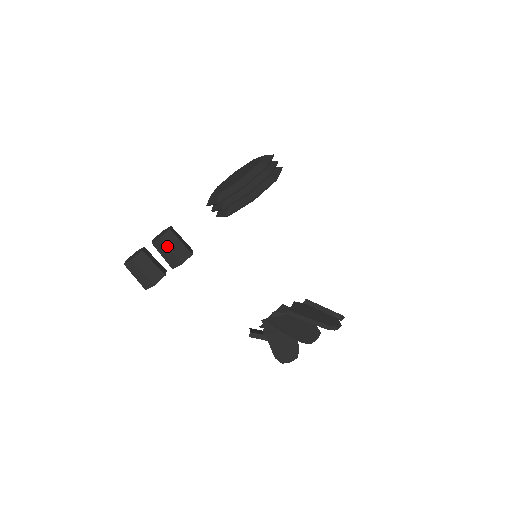
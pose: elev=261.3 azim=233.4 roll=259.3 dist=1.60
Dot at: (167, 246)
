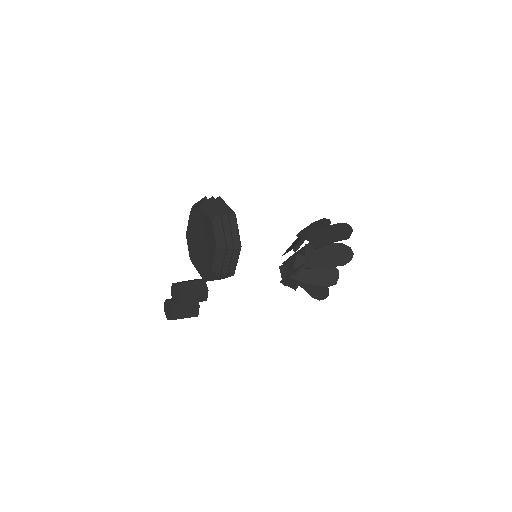
Dot at: occluded
